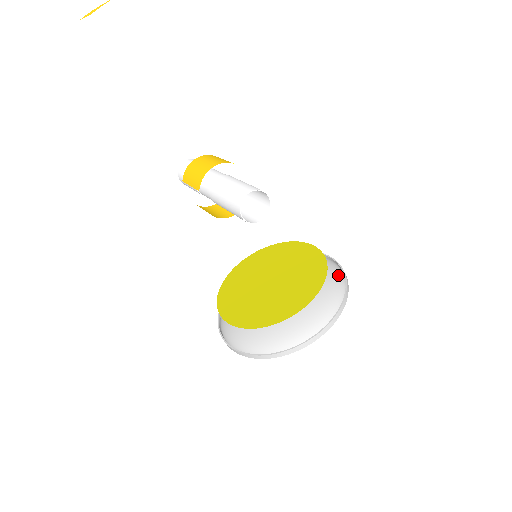
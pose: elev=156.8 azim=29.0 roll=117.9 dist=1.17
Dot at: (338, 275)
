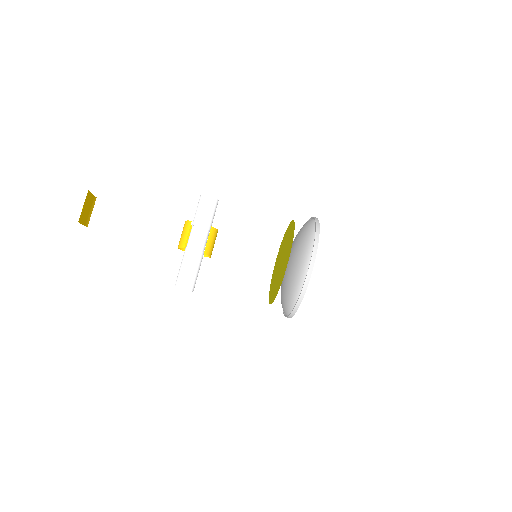
Dot at: (298, 288)
